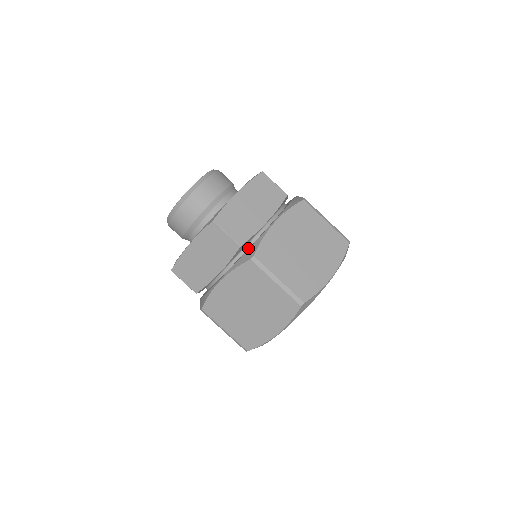
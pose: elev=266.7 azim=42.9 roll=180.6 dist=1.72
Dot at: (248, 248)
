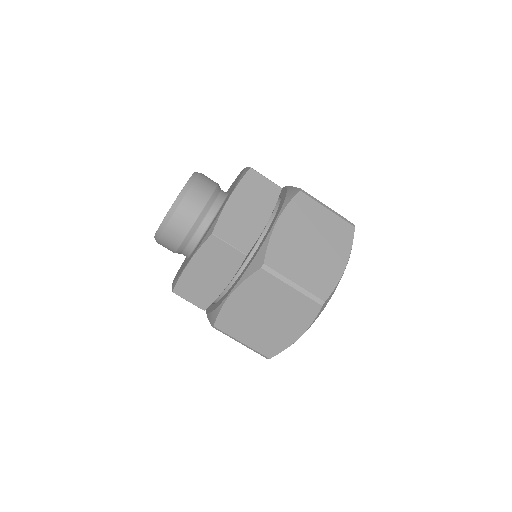
Dot at: (253, 254)
